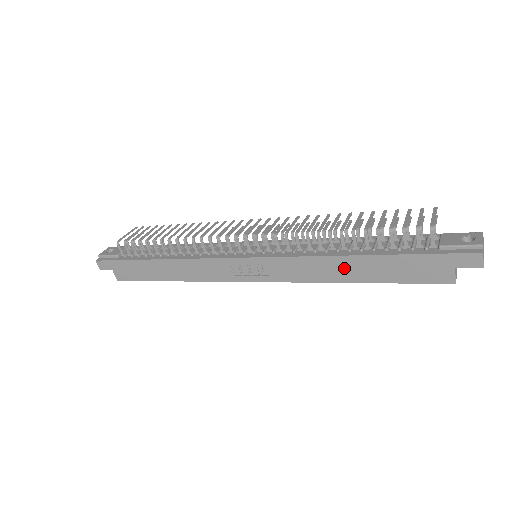
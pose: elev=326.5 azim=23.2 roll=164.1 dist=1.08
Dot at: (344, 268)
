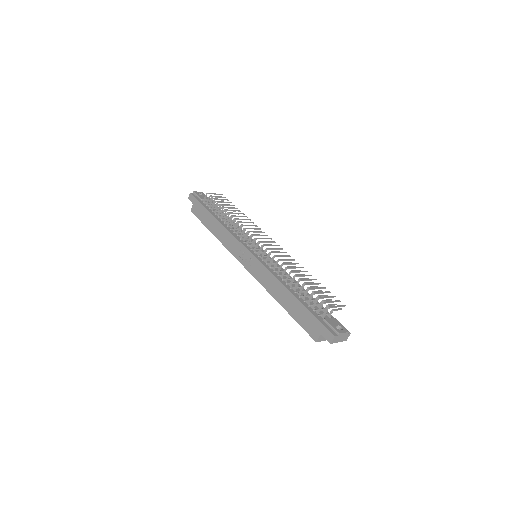
Dot at: (282, 294)
